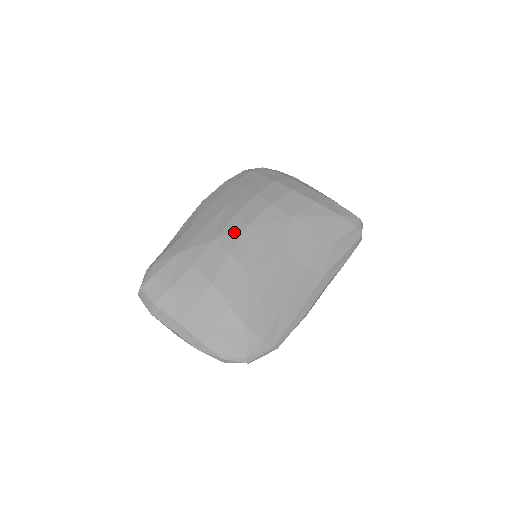
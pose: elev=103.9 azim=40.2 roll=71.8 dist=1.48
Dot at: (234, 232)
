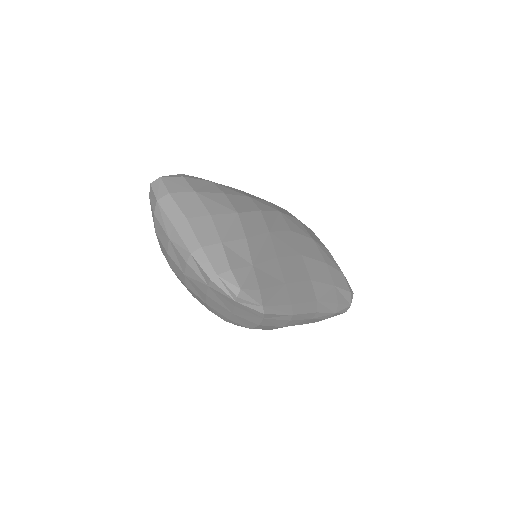
Dot at: (267, 205)
